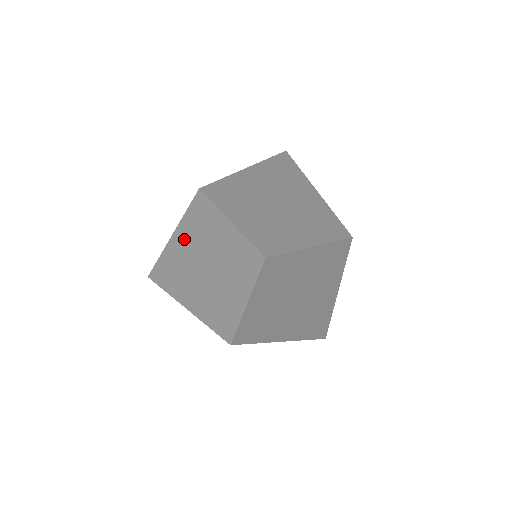
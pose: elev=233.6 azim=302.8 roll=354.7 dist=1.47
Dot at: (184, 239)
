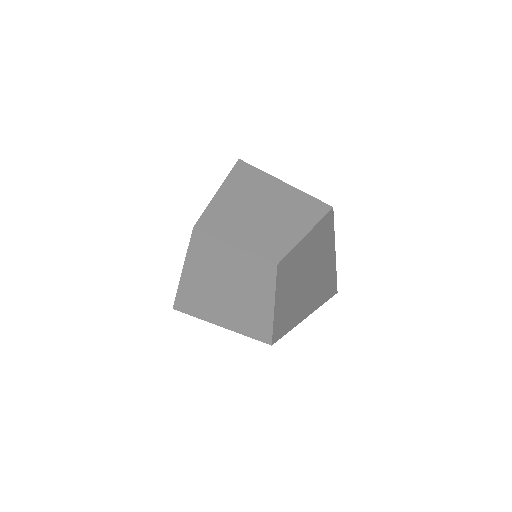
Dot at: (194, 270)
